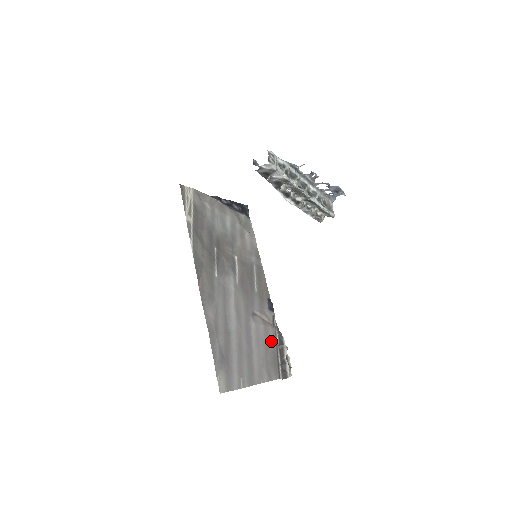
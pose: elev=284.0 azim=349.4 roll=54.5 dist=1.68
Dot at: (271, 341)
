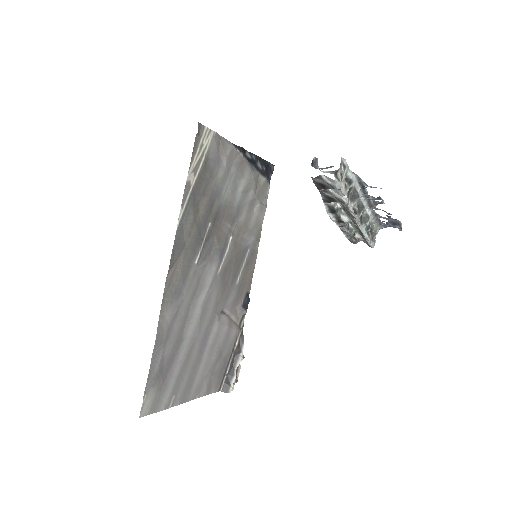
Dot at: (228, 346)
